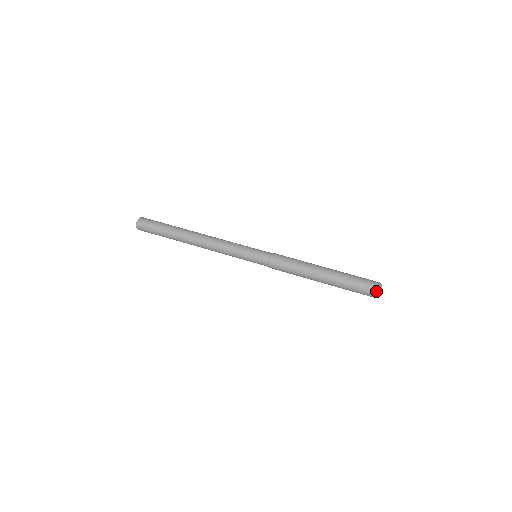
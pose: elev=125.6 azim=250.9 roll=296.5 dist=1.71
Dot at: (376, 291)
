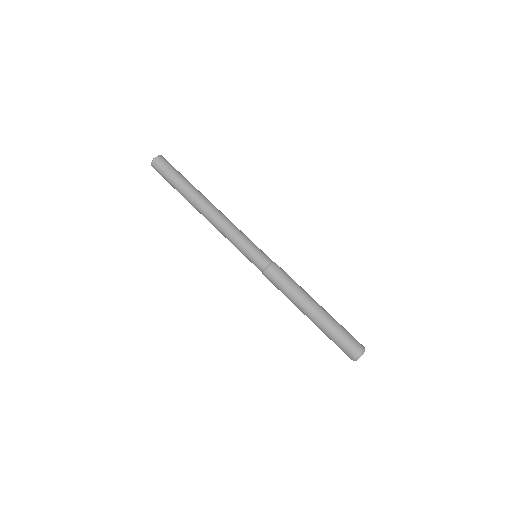
Dot at: (356, 354)
